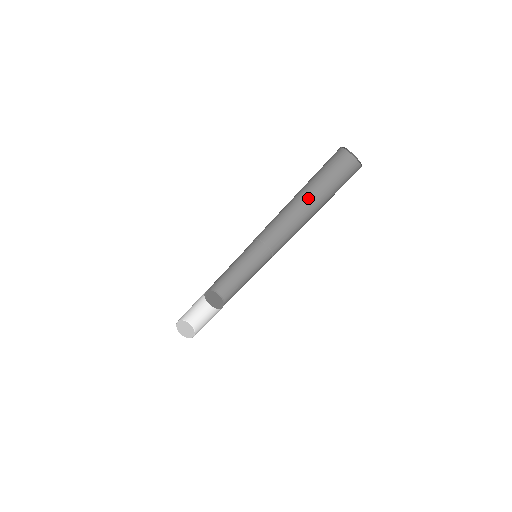
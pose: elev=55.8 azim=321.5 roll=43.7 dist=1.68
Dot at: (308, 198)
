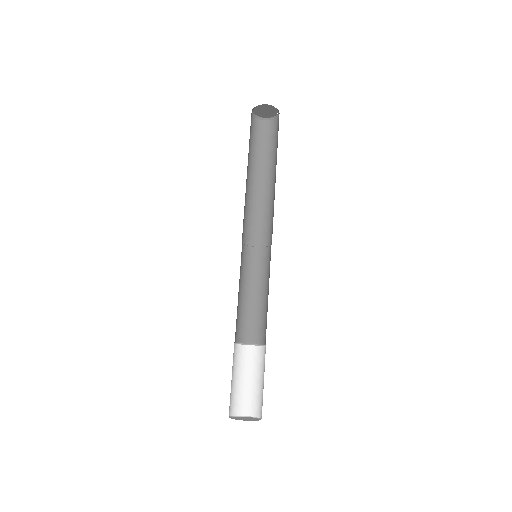
Dot at: (262, 177)
